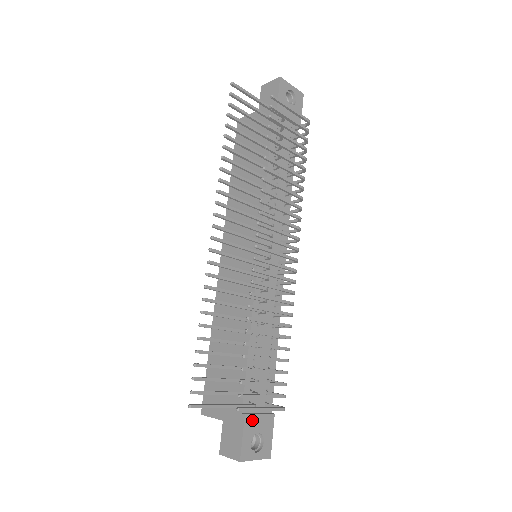
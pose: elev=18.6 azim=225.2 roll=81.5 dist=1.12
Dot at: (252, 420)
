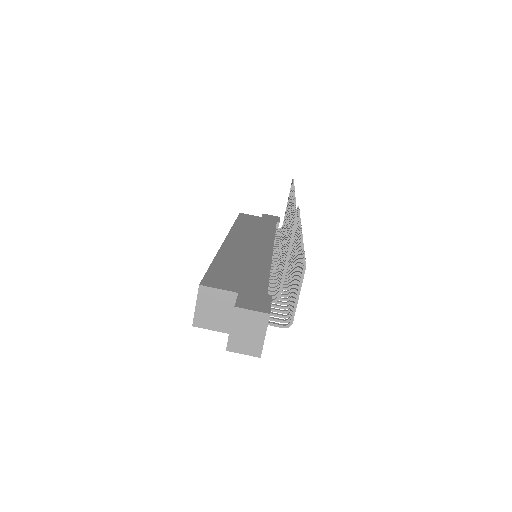
Dot at: occluded
